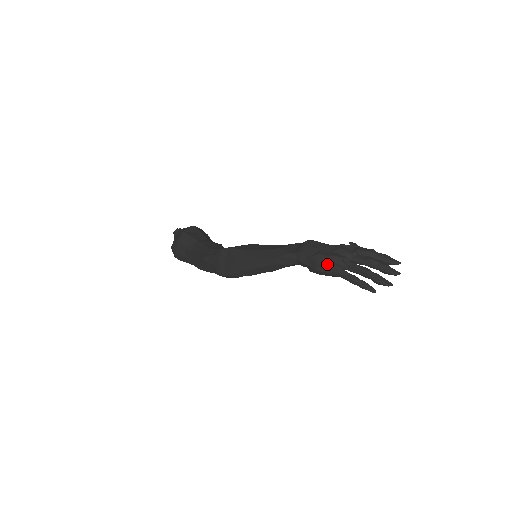
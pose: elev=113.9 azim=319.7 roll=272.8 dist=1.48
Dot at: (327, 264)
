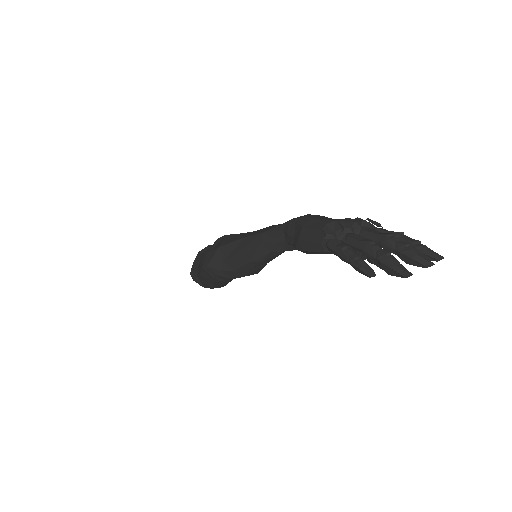
Dot at: (315, 228)
